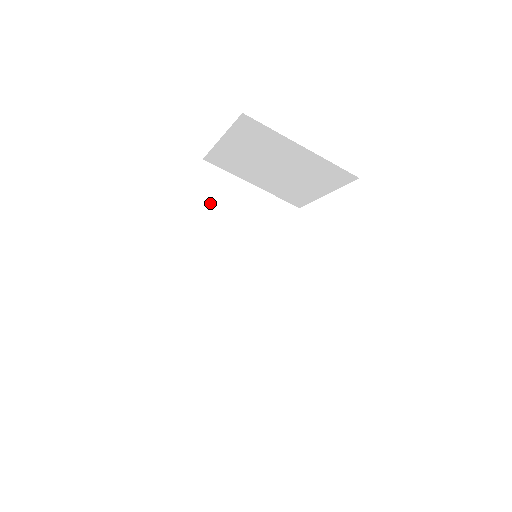
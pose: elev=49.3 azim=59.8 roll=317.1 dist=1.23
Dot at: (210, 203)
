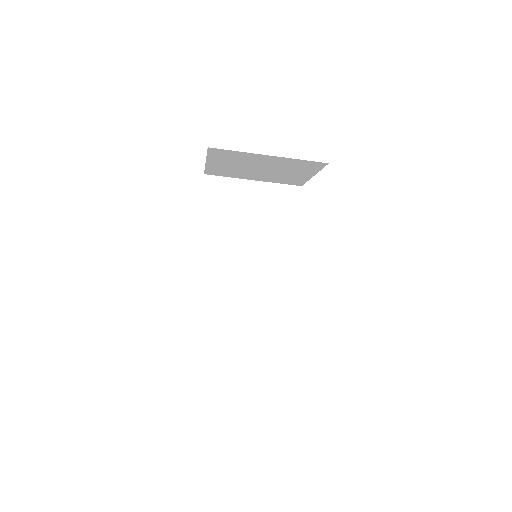
Dot at: (220, 210)
